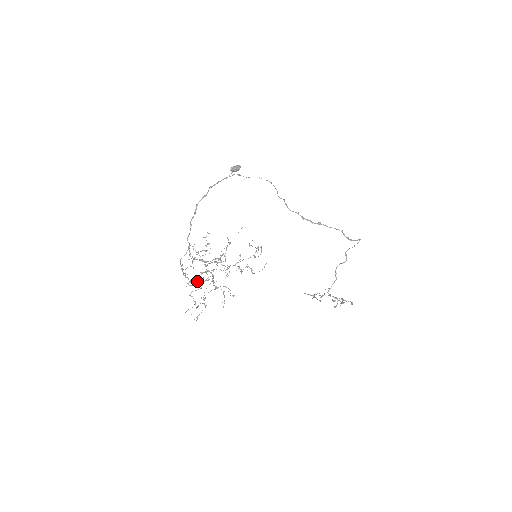
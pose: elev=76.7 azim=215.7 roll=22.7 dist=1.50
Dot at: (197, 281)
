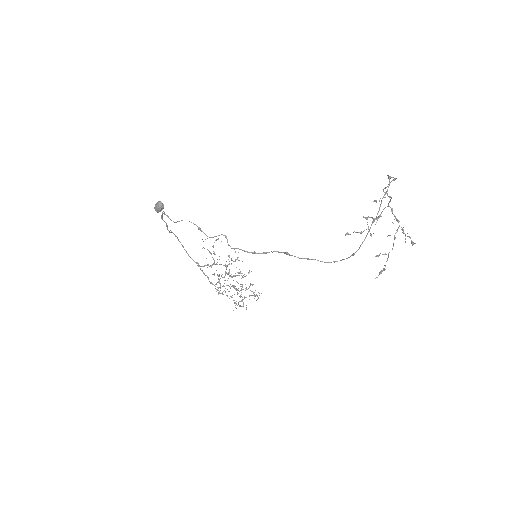
Dot at: occluded
